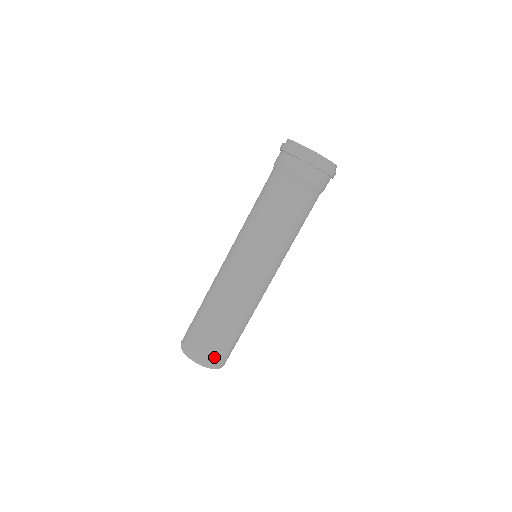
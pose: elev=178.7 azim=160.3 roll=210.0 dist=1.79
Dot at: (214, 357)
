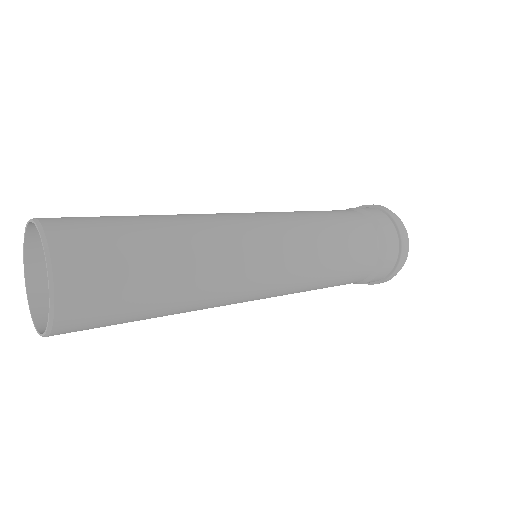
Dot at: (84, 312)
